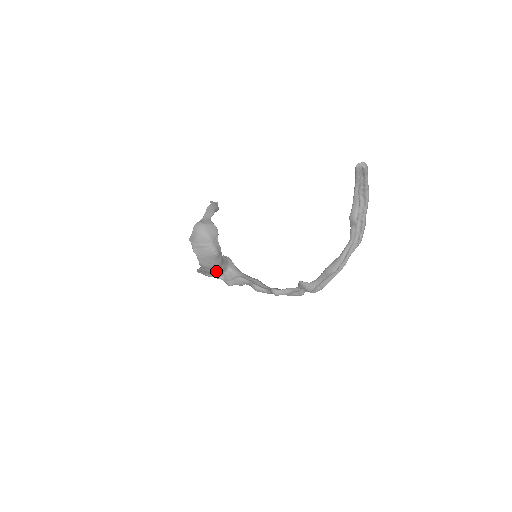
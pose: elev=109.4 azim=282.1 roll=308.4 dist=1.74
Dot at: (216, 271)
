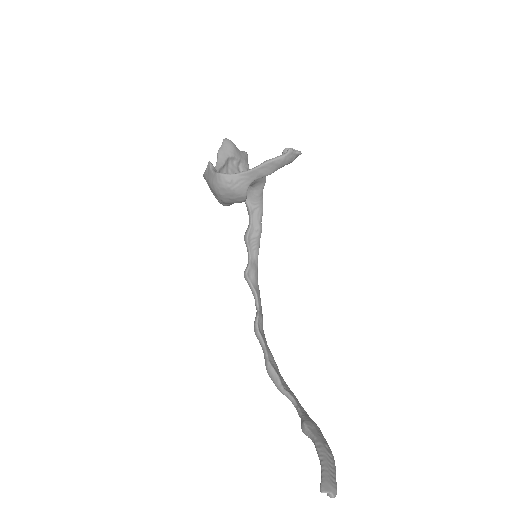
Dot at: occluded
